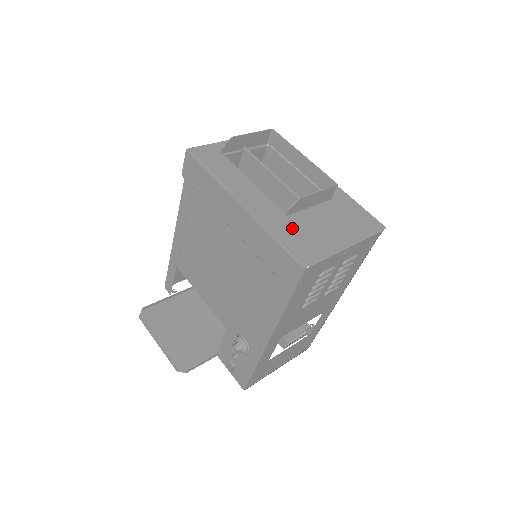
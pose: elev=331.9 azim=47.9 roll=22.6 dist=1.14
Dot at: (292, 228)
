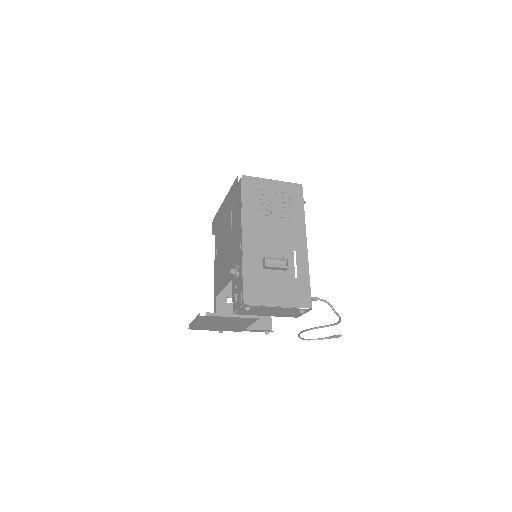
Dot at: occluded
